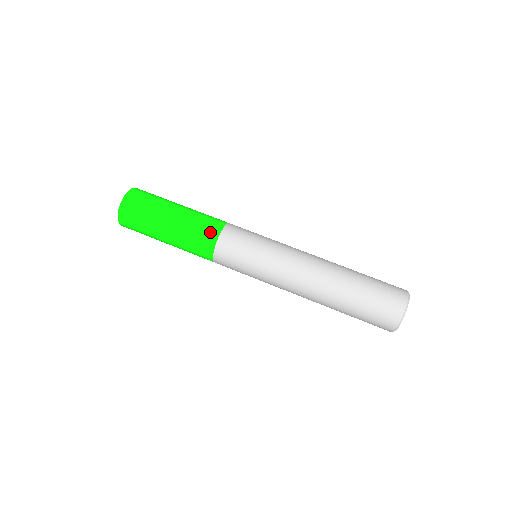
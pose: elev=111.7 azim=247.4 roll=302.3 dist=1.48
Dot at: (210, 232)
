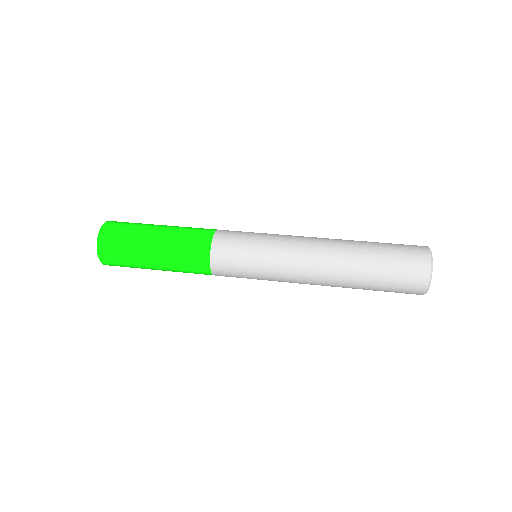
Dot at: (205, 230)
